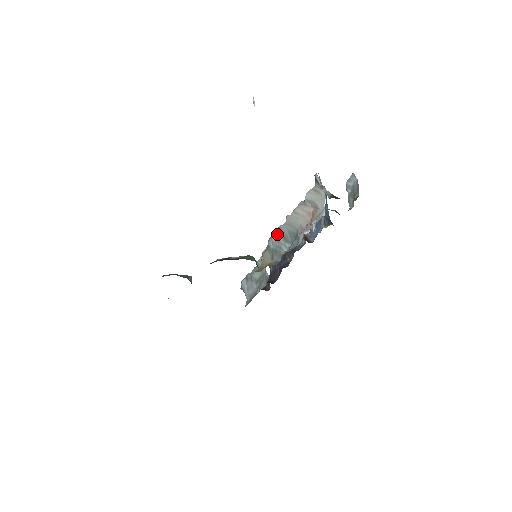
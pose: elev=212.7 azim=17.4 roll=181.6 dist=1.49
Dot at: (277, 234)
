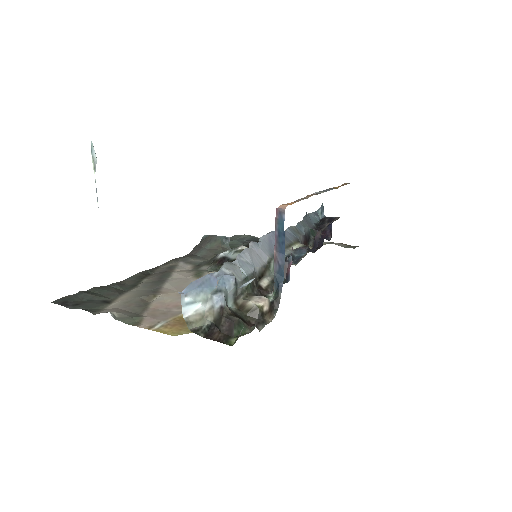
Dot at: occluded
